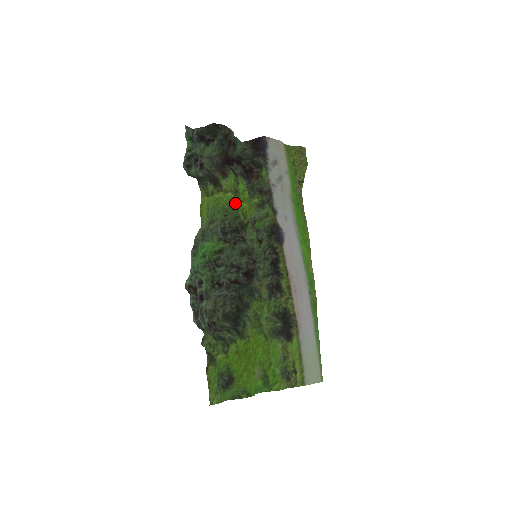
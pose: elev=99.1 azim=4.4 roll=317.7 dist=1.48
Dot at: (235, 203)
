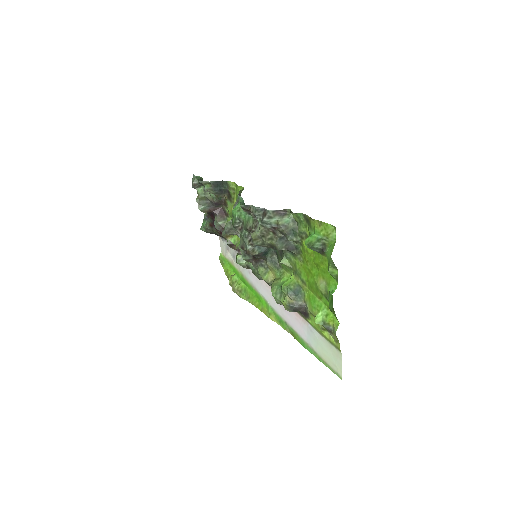
Dot at: occluded
